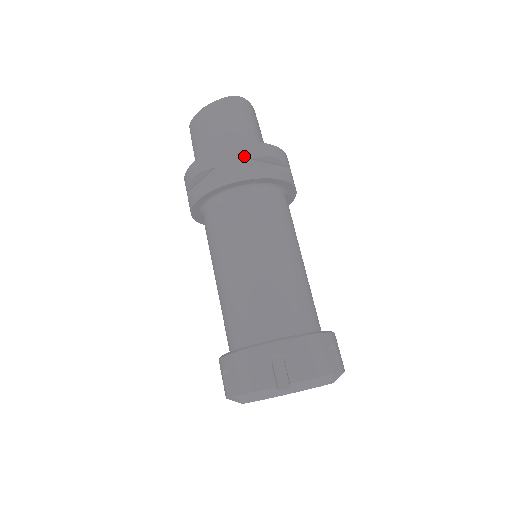
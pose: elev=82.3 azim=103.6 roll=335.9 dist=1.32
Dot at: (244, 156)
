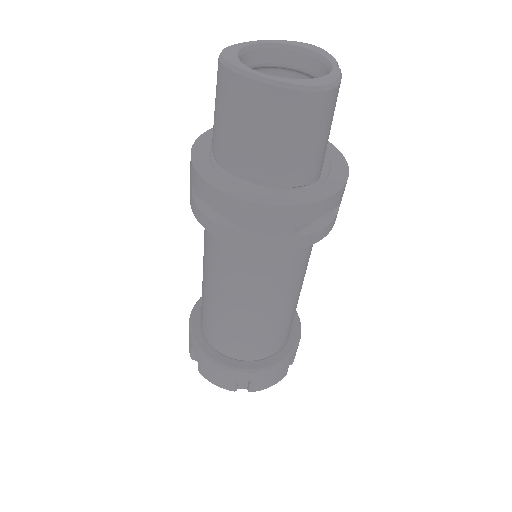
Dot at: (290, 224)
